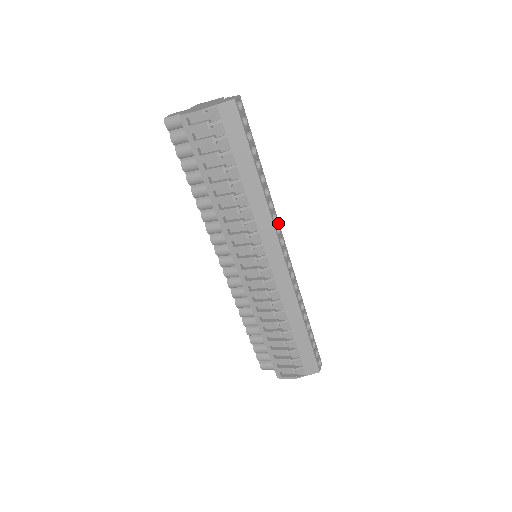
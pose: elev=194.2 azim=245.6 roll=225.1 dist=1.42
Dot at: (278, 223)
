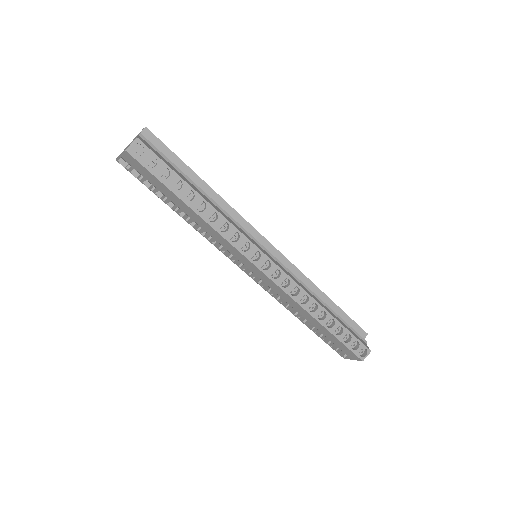
Dot at: (245, 239)
